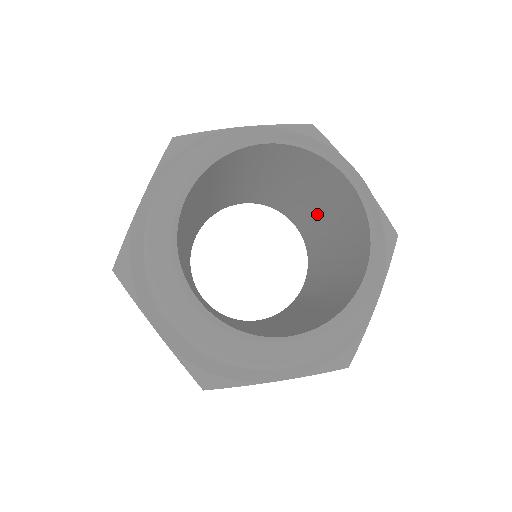
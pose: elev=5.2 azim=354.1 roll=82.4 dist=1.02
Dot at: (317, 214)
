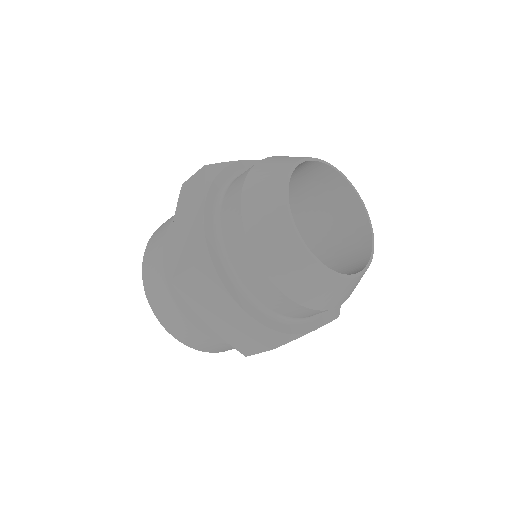
Dot at: occluded
